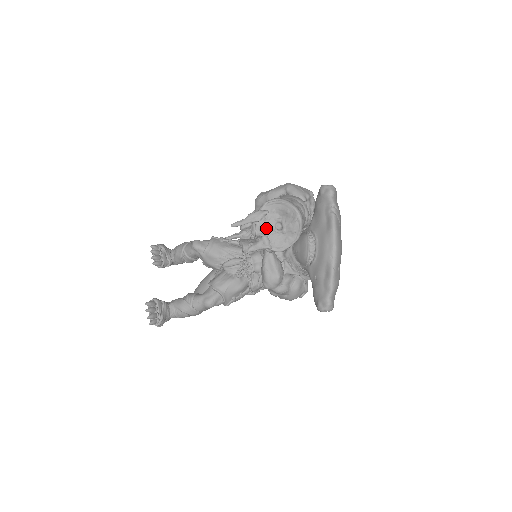
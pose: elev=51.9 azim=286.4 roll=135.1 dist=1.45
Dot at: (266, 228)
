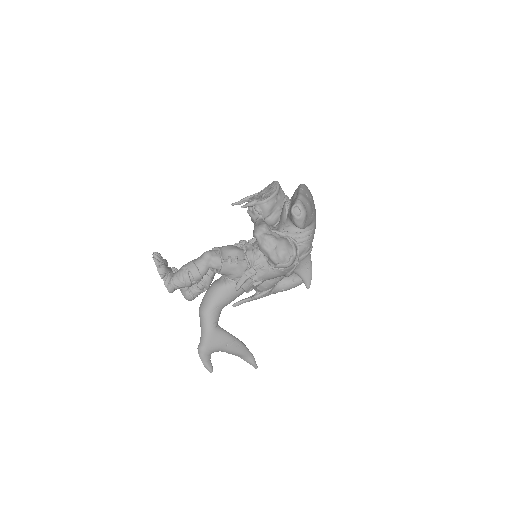
Dot at: (255, 198)
